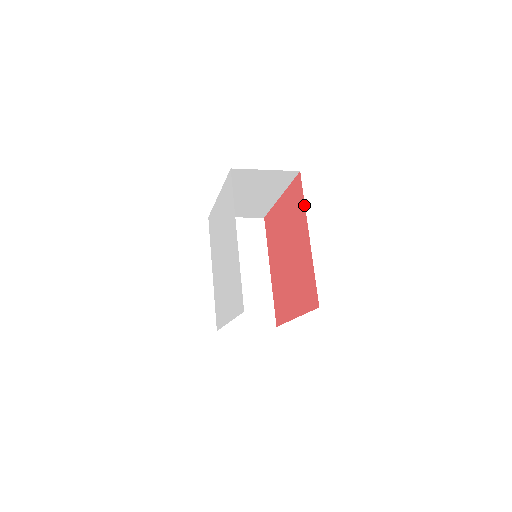
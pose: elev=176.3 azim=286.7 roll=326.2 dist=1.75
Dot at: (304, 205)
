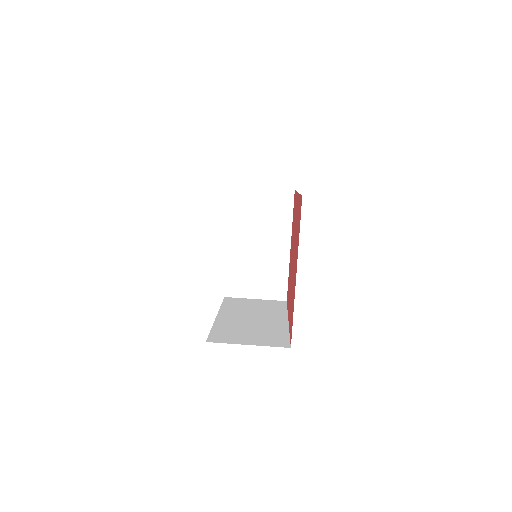
Dot at: (289, 331)
